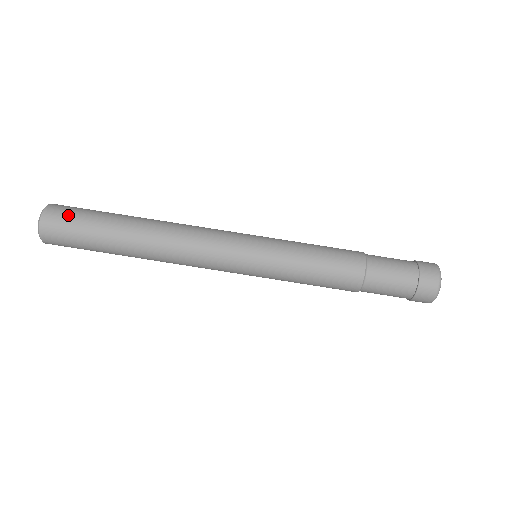
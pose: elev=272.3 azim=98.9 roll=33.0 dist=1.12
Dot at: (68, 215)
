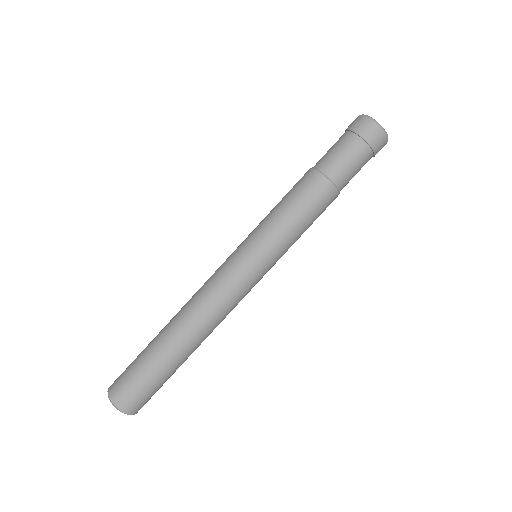
Dot at: (123, 377)
